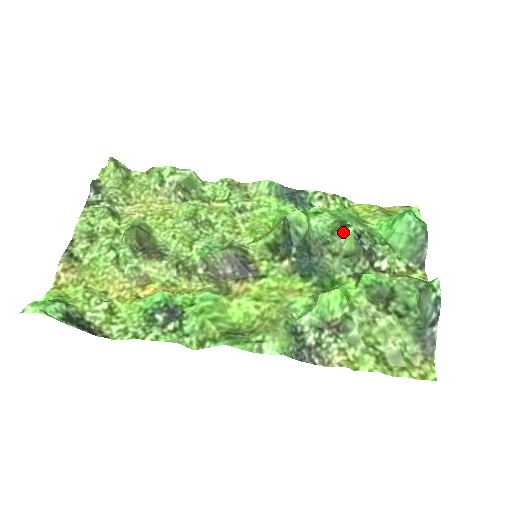
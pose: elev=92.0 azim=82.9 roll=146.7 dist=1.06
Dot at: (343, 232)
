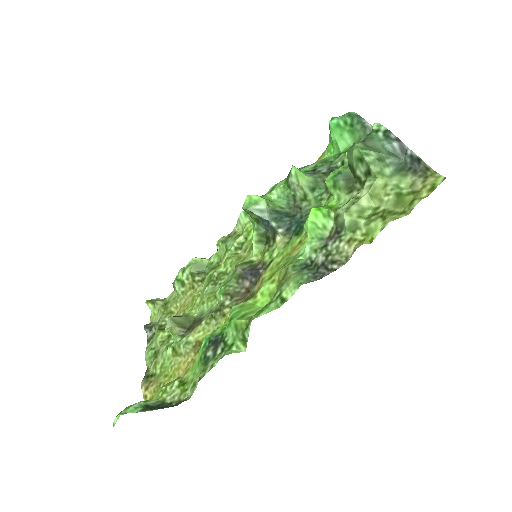
Dot at: (291, 177)
